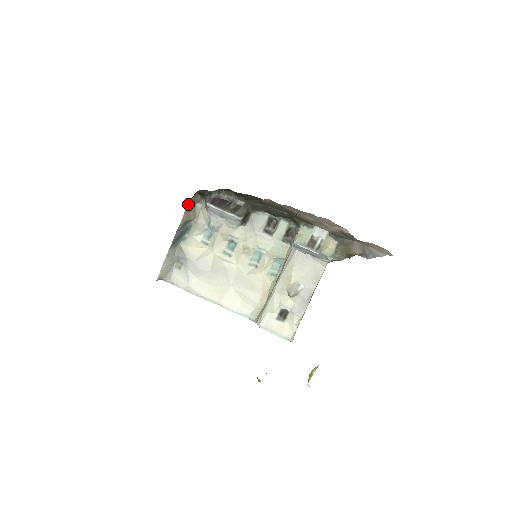
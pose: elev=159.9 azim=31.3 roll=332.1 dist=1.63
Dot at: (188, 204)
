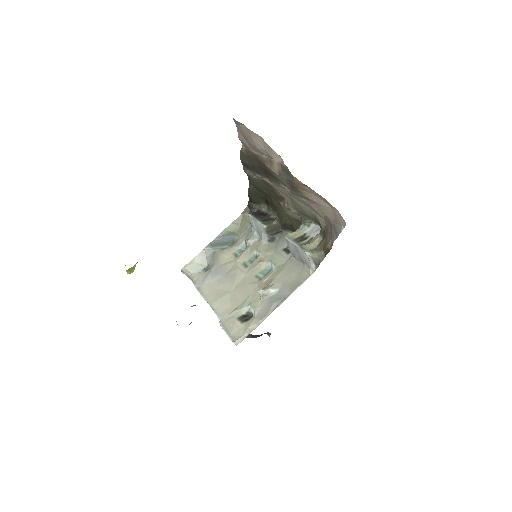
Dot at: (238, 217)
